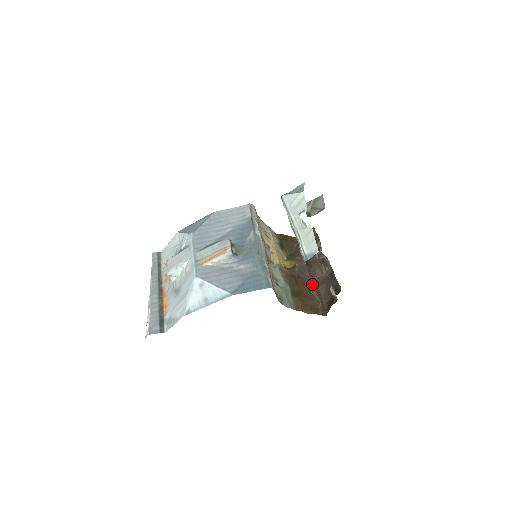
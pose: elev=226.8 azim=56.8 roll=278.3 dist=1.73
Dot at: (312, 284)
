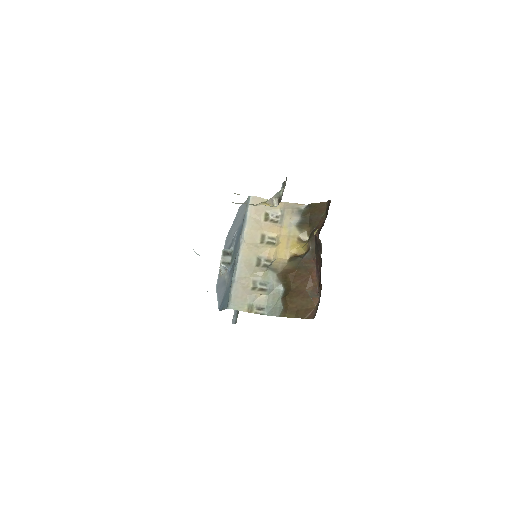
Dot at: (316, 274)
